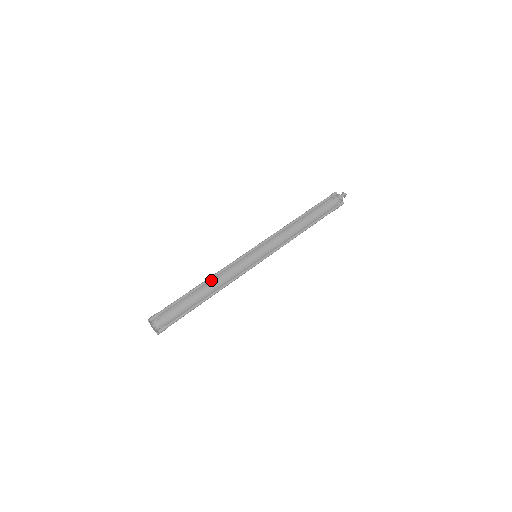
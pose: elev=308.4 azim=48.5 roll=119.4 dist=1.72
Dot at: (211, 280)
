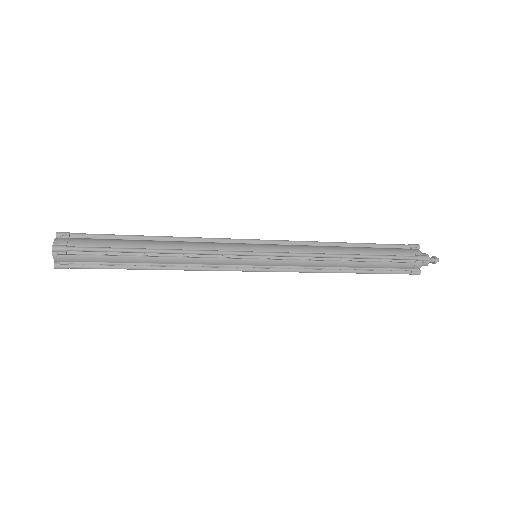
Dot at: (170, 240)
